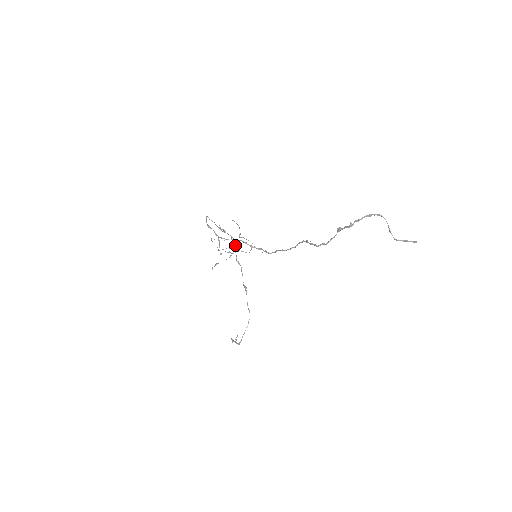
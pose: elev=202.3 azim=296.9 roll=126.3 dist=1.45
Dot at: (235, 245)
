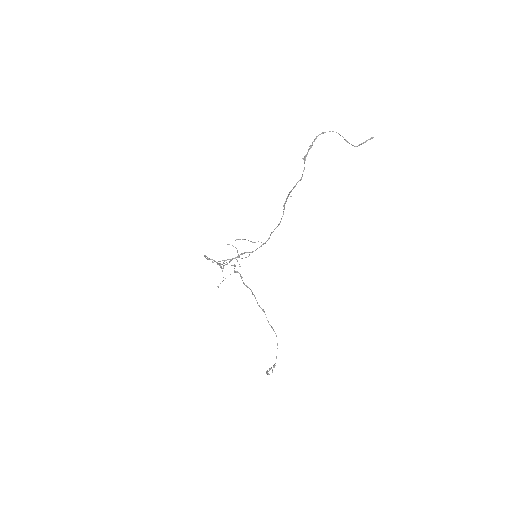
Dot at: (239, 273)
